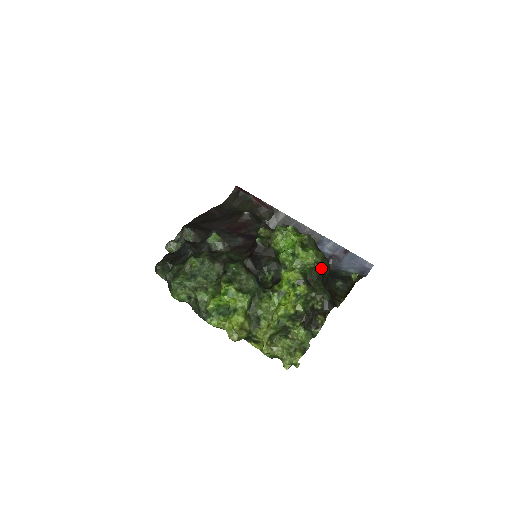
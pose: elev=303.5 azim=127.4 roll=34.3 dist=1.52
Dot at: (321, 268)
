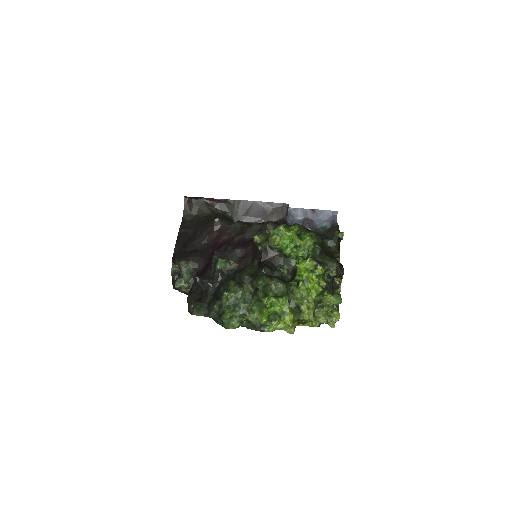
Dot at: (319, 244)
